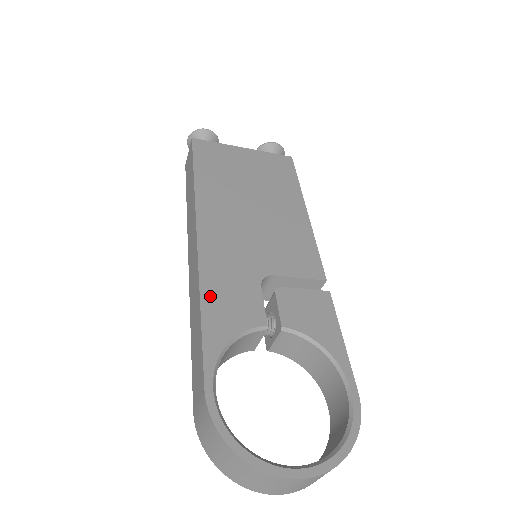
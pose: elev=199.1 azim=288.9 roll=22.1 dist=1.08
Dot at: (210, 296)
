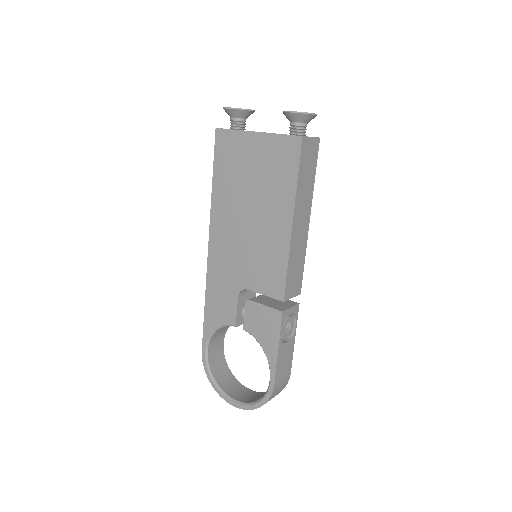
Dot at: (210, 298)
